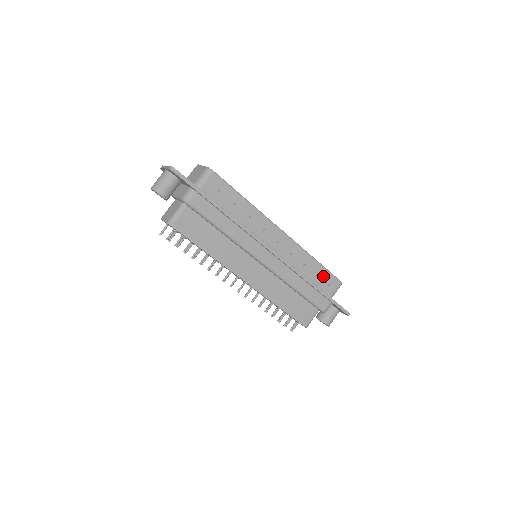
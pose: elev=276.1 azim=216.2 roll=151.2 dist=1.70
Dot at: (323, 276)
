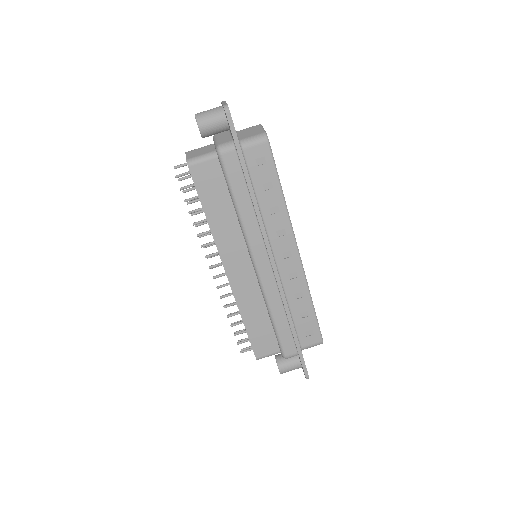
Dot at: (308, 323)
